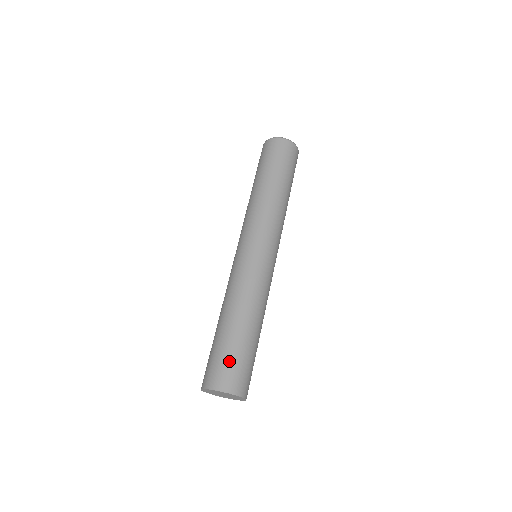
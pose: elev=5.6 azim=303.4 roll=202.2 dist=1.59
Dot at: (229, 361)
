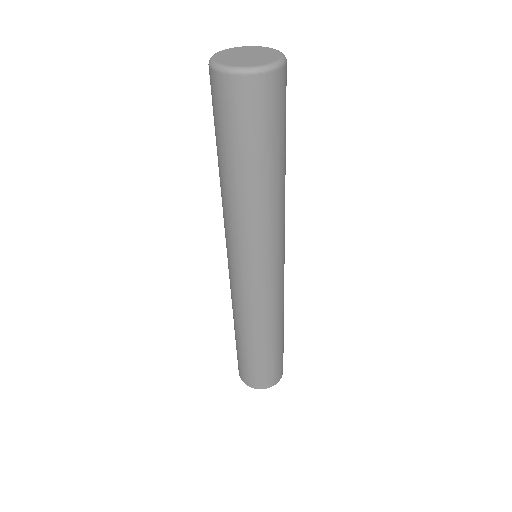
Dot at: (255, 372)
